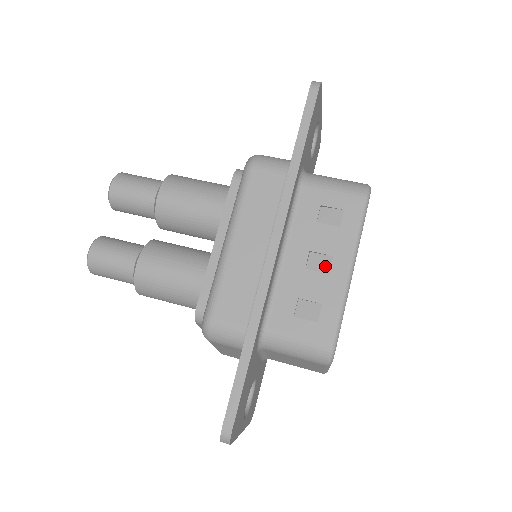
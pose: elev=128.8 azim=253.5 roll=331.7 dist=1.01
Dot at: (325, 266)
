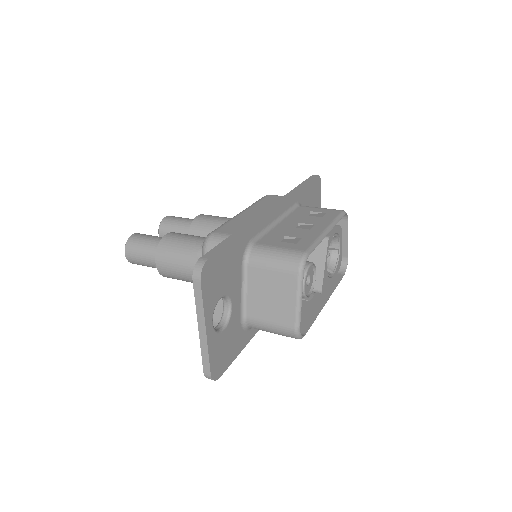
Dot at: (308, 228)
